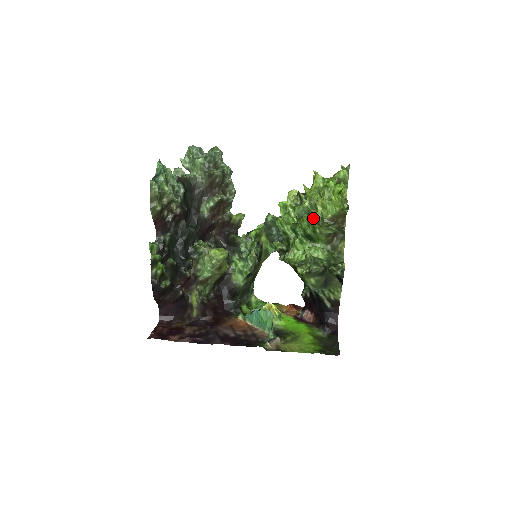
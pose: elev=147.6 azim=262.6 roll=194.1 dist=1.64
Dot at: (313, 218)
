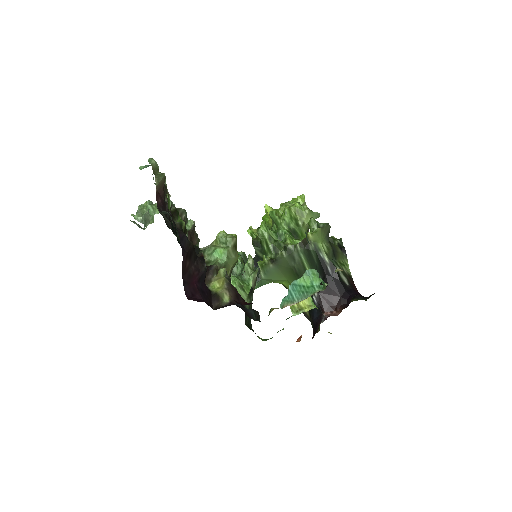
Dot at: (293, 208)
